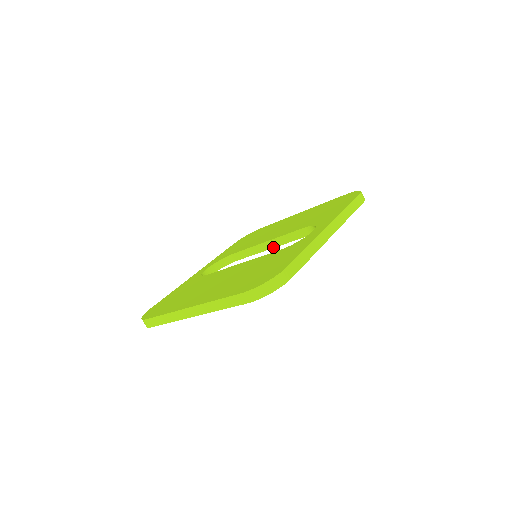
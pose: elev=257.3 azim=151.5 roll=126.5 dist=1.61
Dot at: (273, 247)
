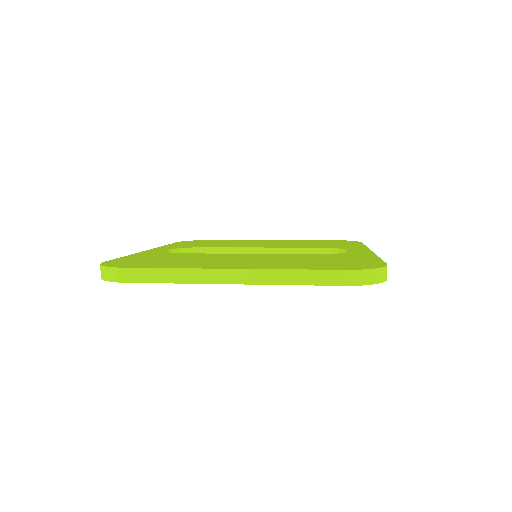
Dot at: occluded
